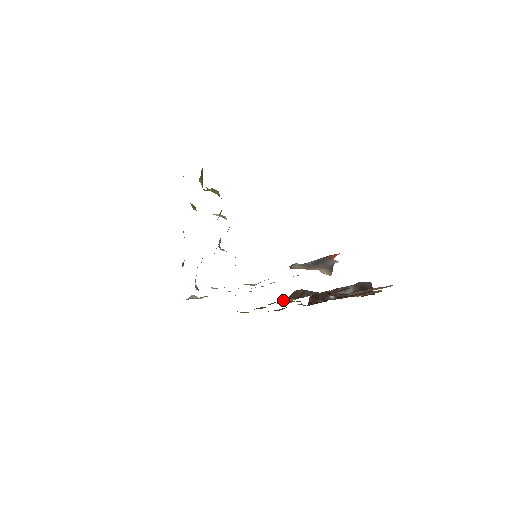
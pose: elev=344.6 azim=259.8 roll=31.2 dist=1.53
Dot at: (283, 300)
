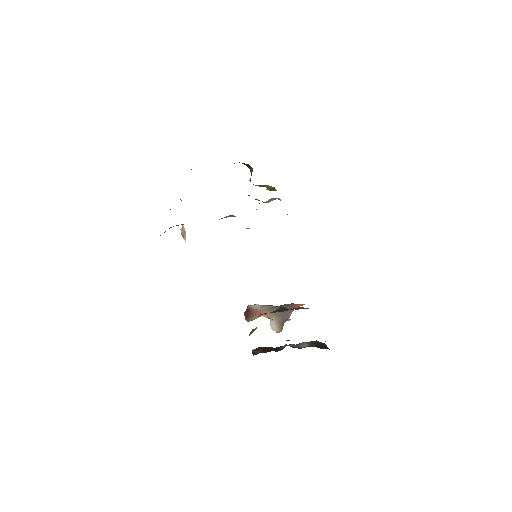
Dot at: occluded
